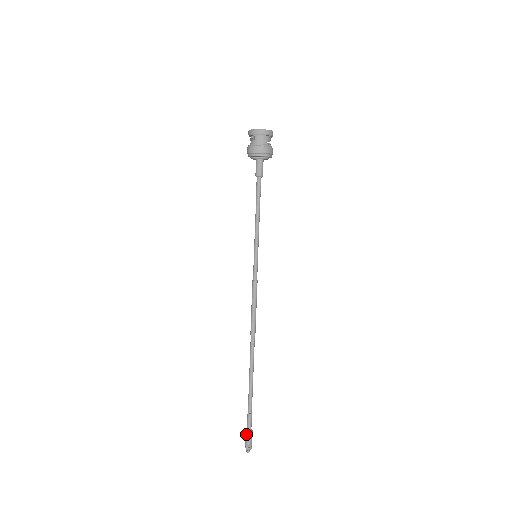
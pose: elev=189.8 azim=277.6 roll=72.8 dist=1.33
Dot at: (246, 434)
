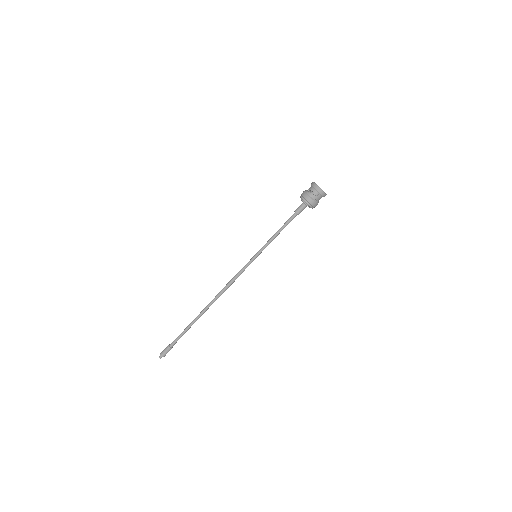
Dot at: (168, 349)
